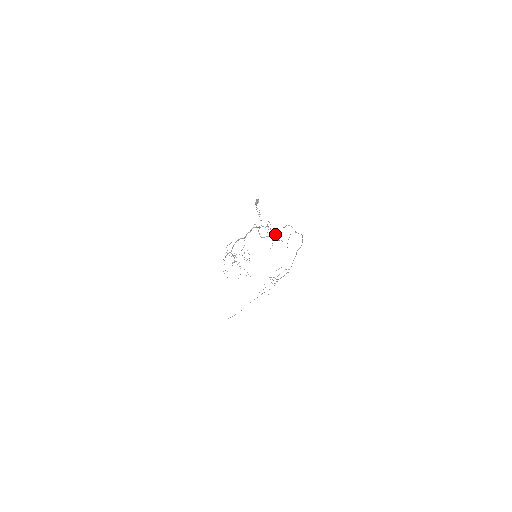
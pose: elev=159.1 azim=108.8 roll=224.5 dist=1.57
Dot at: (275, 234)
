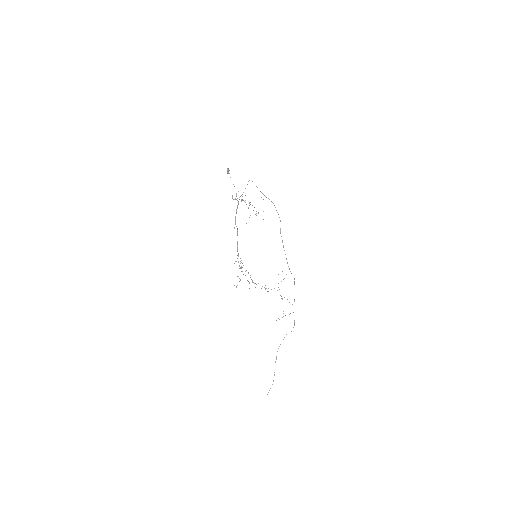
Dot at: occluded
